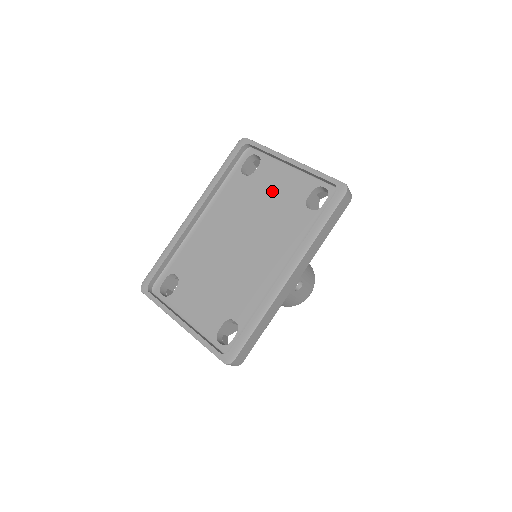
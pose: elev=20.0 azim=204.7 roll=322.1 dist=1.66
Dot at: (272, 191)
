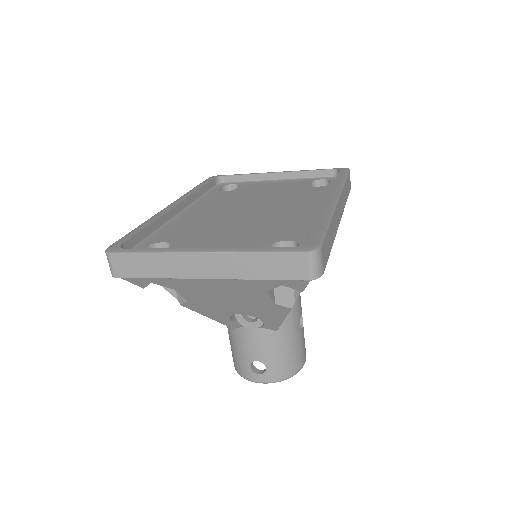
Dot at: (266, 189)
